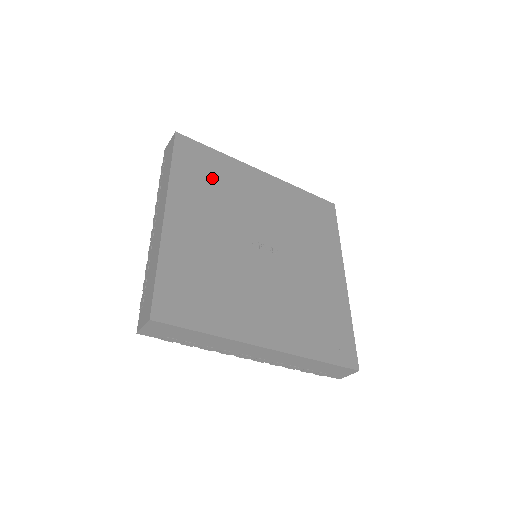
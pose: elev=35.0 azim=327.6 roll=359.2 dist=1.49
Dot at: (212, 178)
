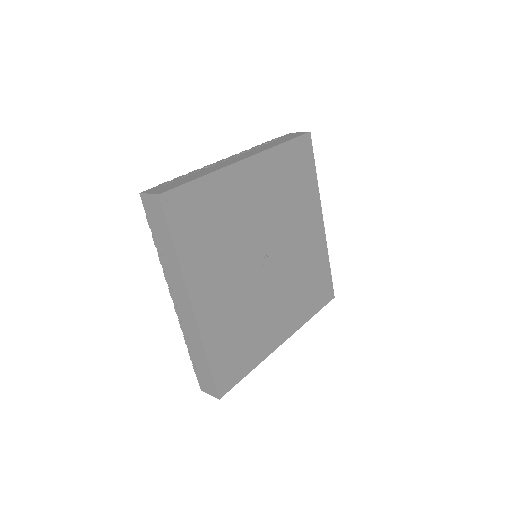
Dot at: (211, 224)
